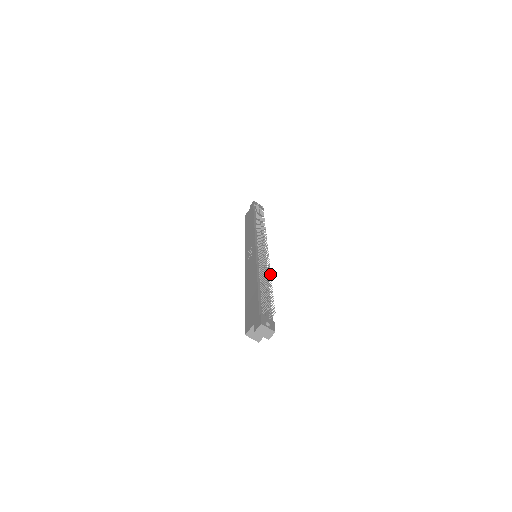
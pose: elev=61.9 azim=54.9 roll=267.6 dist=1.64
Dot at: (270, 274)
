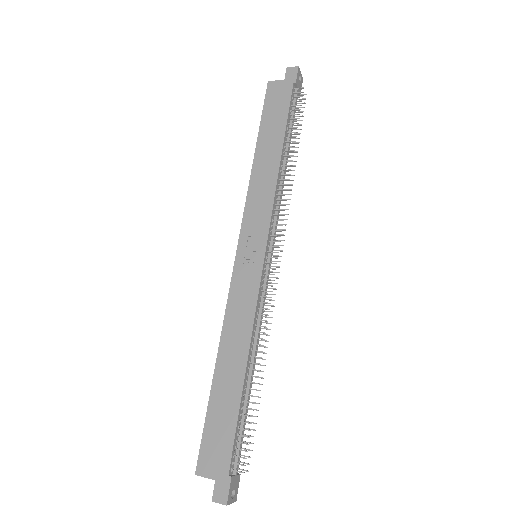
Dot at: (265, 353)
